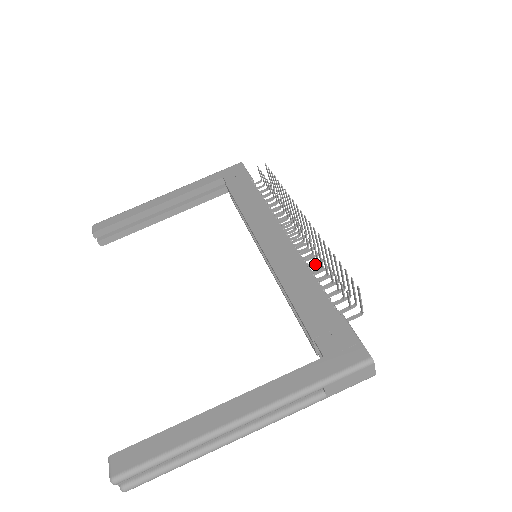
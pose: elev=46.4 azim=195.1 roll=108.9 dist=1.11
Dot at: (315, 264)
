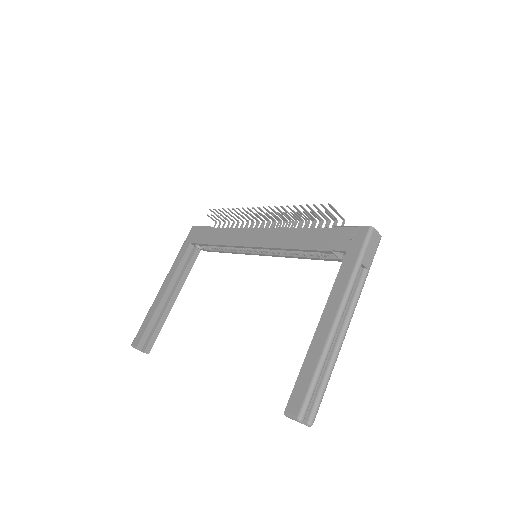
Dot at: occluded
